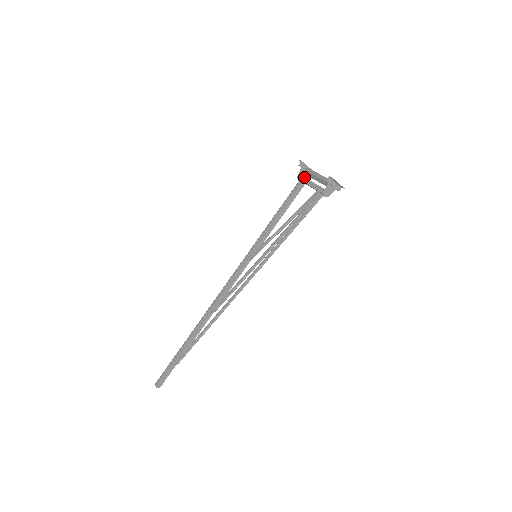
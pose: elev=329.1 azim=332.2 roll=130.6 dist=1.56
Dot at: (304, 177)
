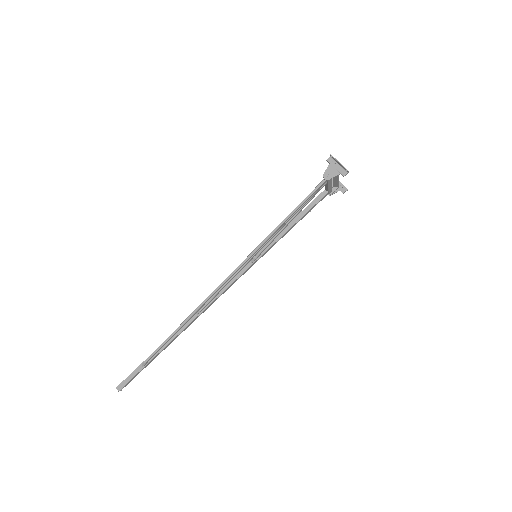
Dot at: occluded
